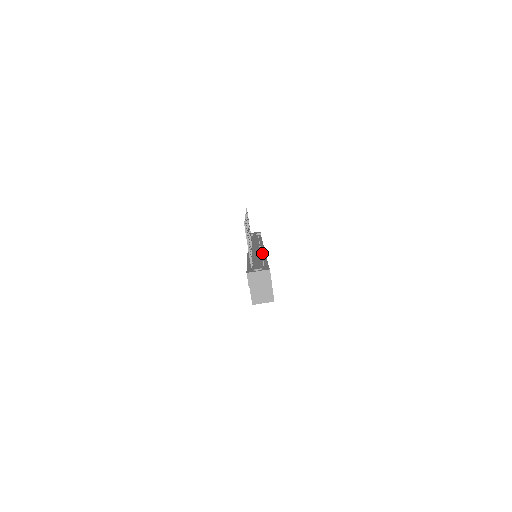
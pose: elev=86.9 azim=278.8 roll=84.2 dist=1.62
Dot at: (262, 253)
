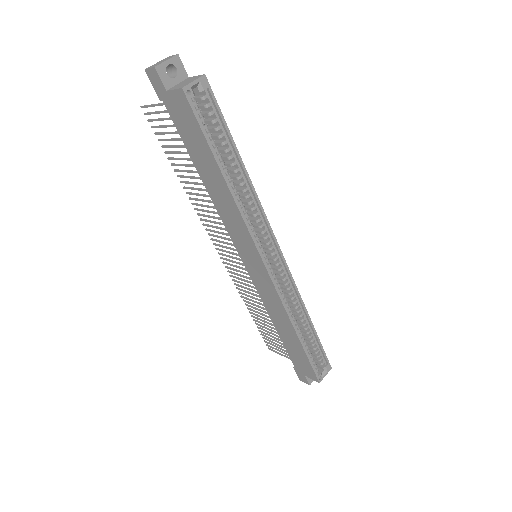
Dot at: occluded
